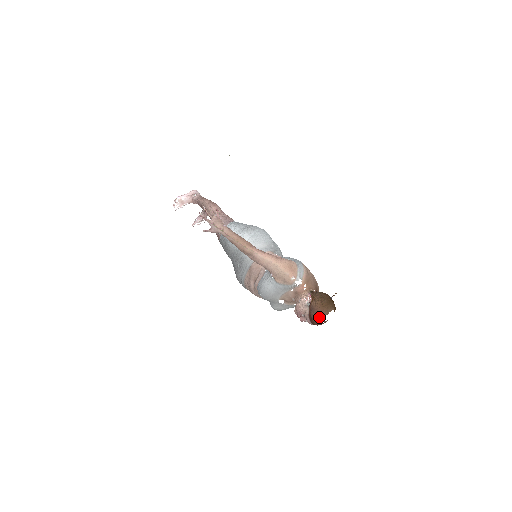
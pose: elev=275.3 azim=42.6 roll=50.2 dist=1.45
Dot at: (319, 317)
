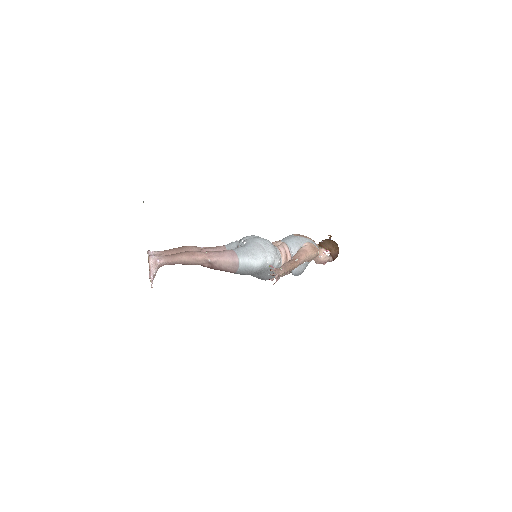
Dot at: occluded
